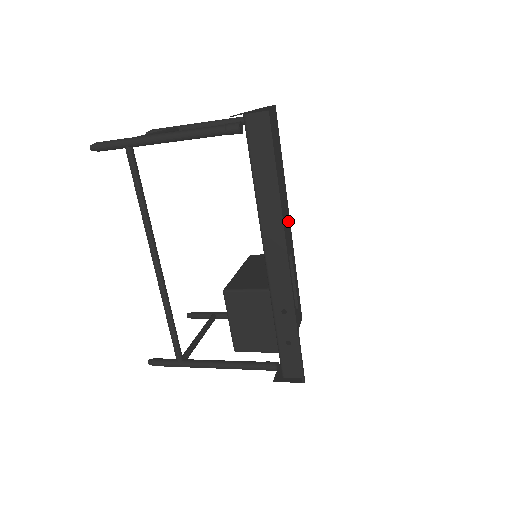
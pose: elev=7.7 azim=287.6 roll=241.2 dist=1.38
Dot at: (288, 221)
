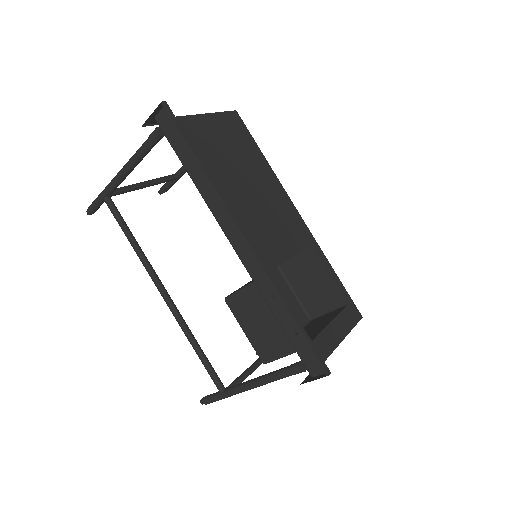
Dot at: (294, 213)
